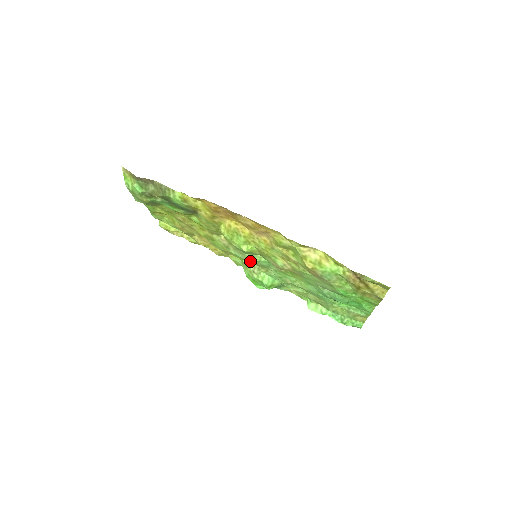
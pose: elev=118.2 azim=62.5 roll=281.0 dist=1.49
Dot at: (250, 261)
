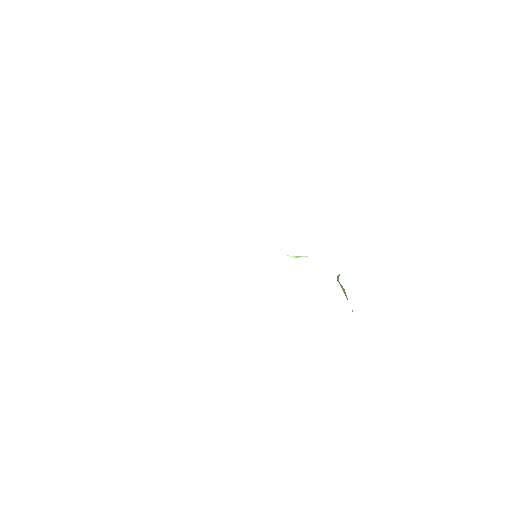
Dot at: occluded
